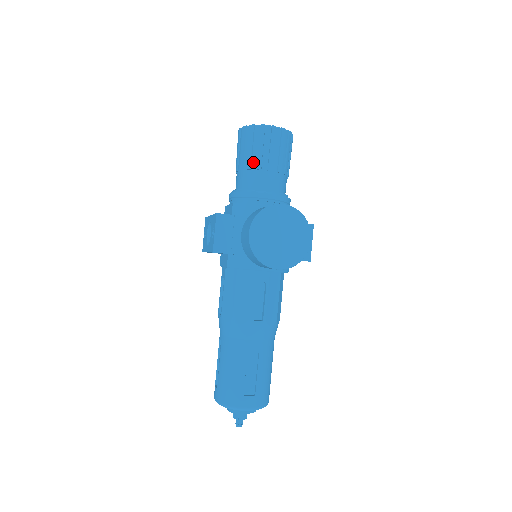
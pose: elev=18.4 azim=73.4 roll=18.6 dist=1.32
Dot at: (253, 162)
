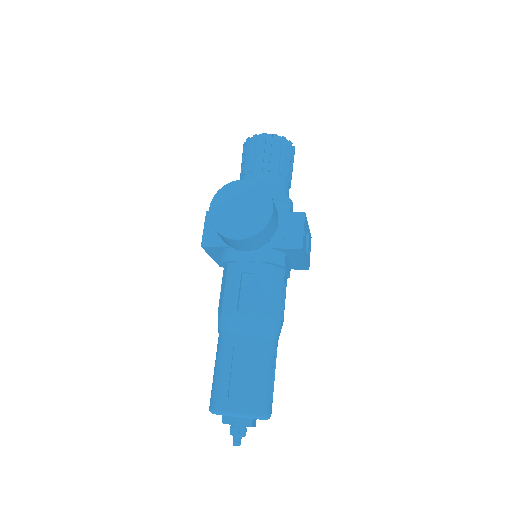
Dot at: (247, 168)
